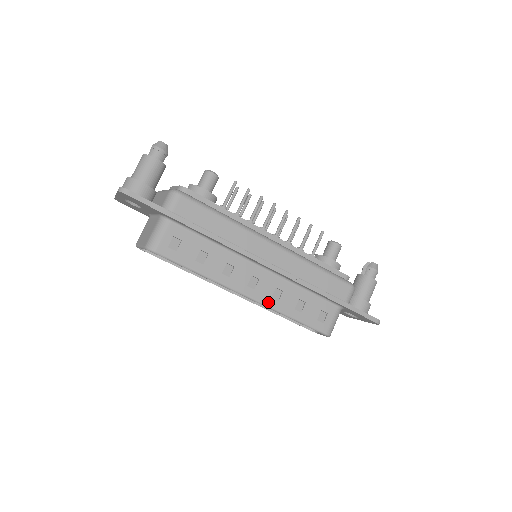
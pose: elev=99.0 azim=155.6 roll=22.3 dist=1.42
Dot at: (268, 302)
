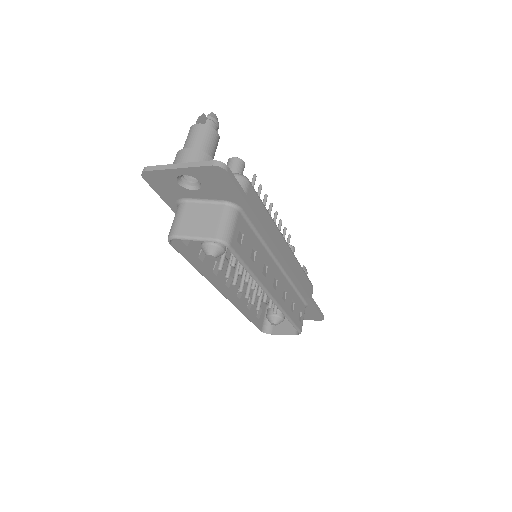
Dot at: (281, 303)
